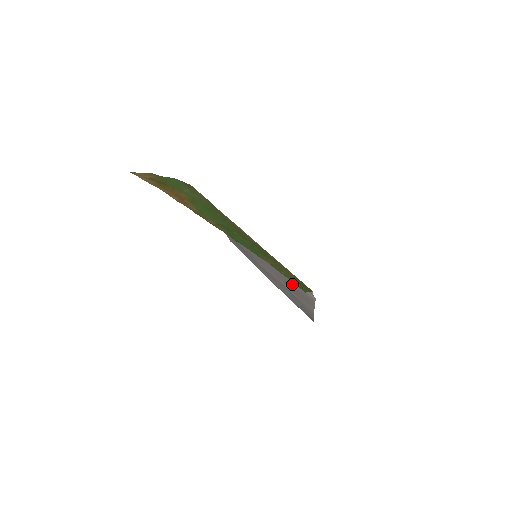
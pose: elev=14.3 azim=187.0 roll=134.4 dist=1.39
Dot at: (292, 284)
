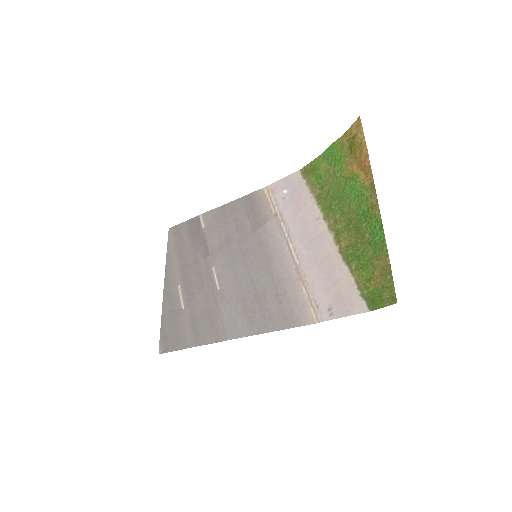
Dot at: (275, 300)
